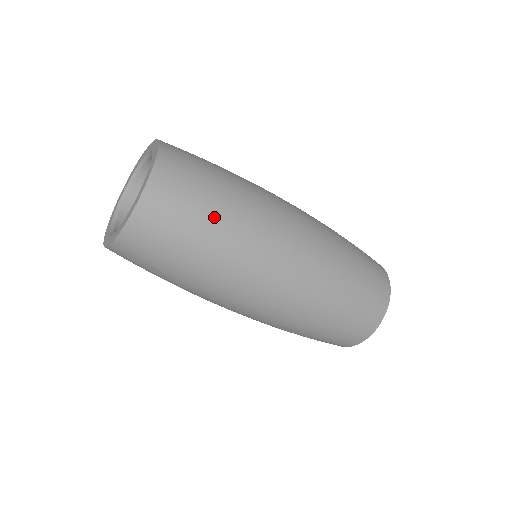
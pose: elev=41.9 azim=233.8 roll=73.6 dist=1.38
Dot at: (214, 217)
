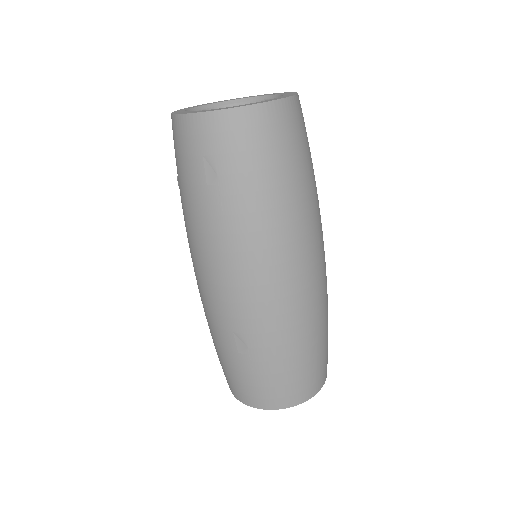
Dot at: (302, 175)
